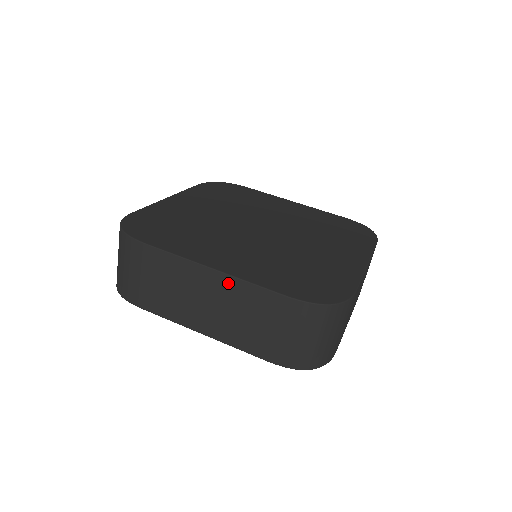
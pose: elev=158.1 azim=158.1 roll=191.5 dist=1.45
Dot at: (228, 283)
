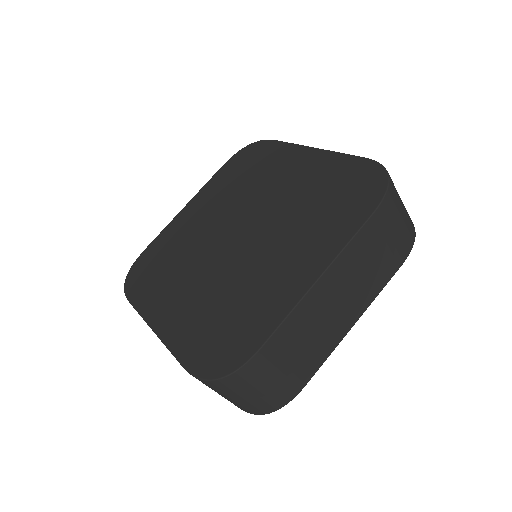
Dot at: occluded
